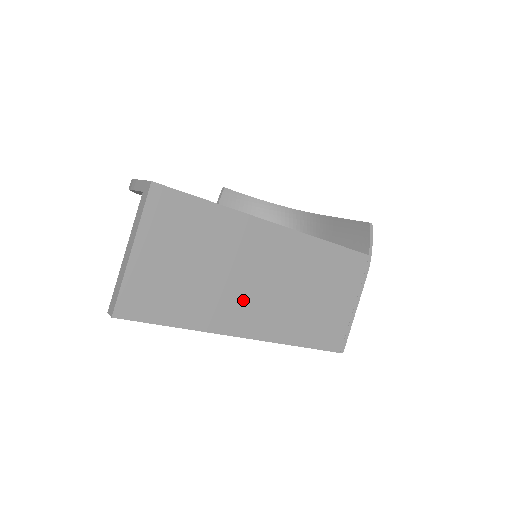
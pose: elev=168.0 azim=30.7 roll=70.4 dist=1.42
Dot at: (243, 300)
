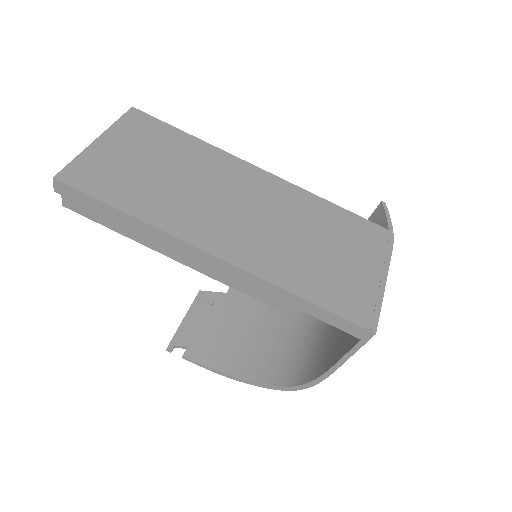
Dot at: (213, 216)
